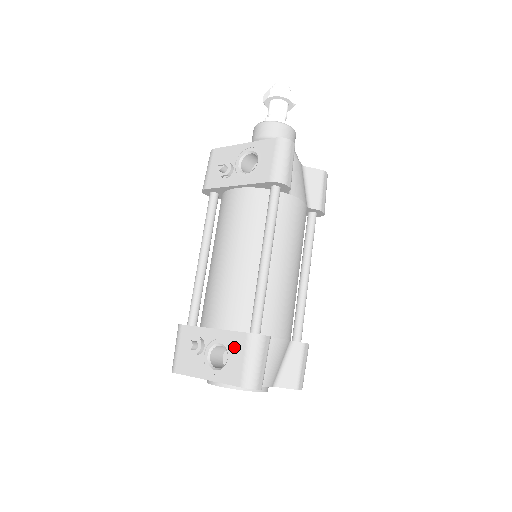
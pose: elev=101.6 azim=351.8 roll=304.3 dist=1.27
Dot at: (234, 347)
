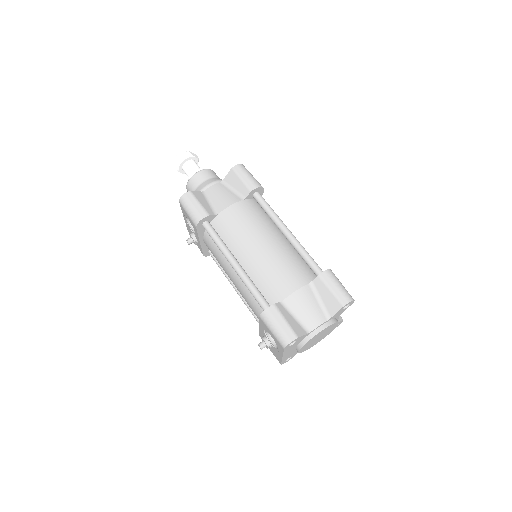
Dot at: (266, 329)
